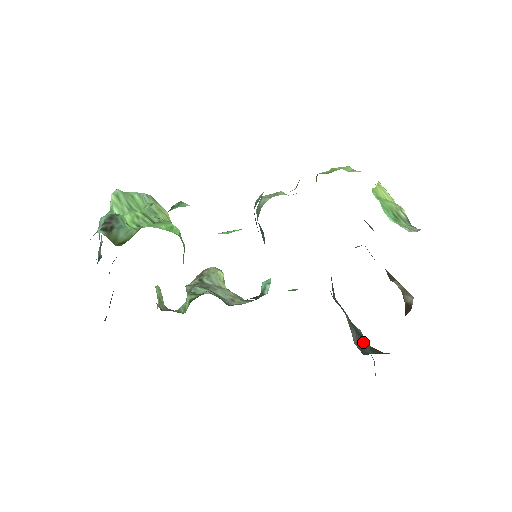
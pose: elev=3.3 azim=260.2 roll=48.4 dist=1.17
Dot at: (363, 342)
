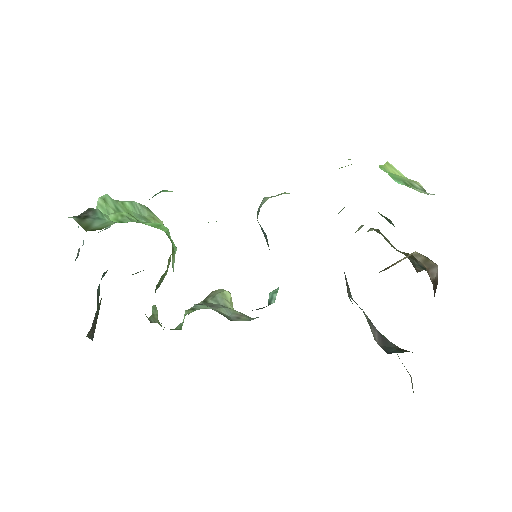
Dot at: (388, 343)
